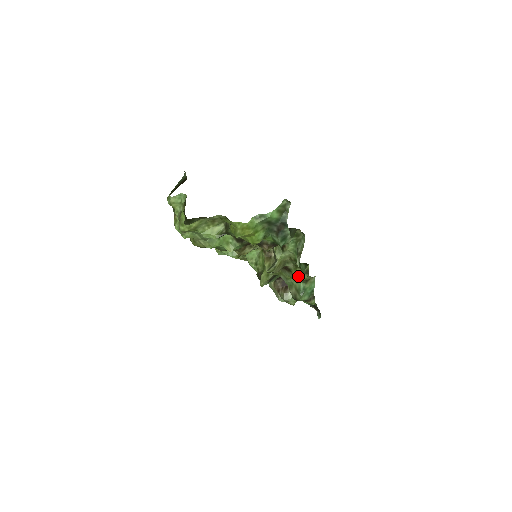
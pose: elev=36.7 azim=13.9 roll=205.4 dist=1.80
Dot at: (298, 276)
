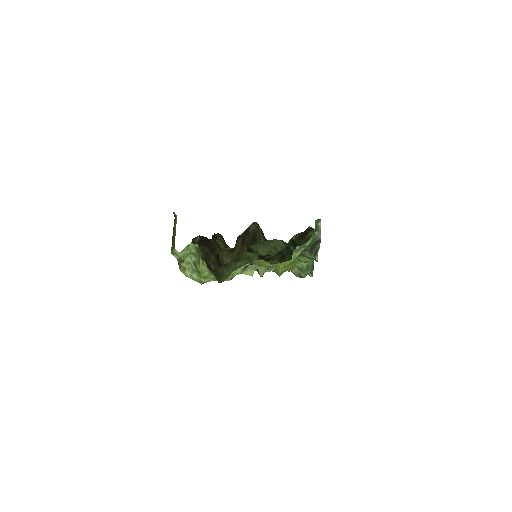
Dot at: (304, 261)
